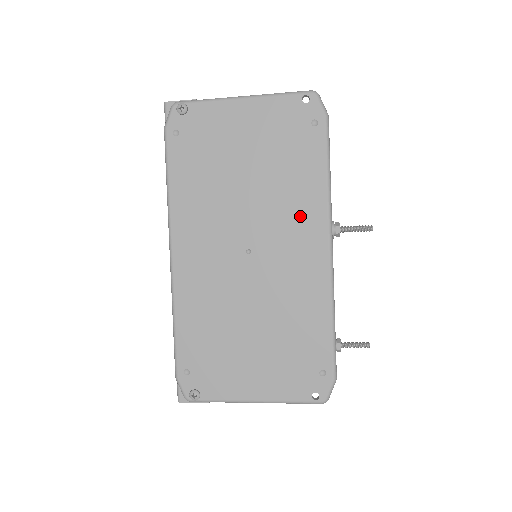
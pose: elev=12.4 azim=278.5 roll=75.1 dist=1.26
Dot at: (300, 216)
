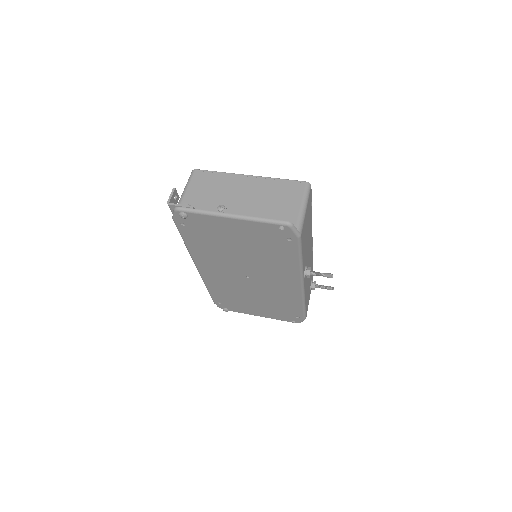
Dot at: (281, 272)
